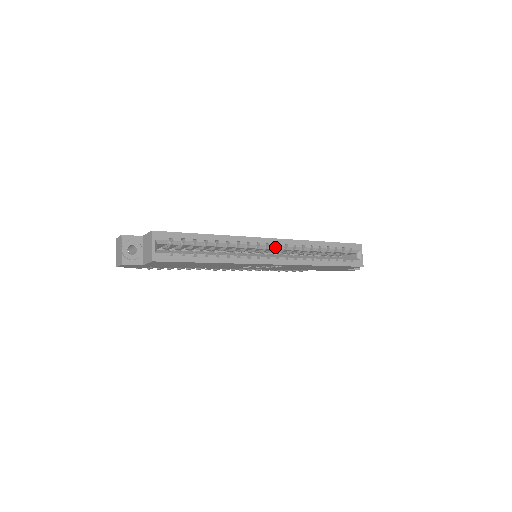
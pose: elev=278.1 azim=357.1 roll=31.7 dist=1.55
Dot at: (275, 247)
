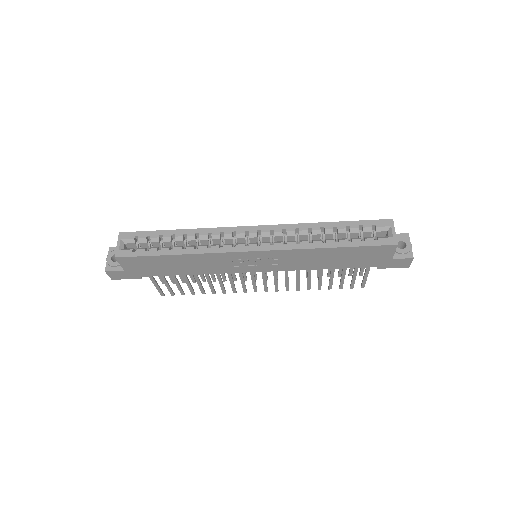
Dot at: (261, 236)
